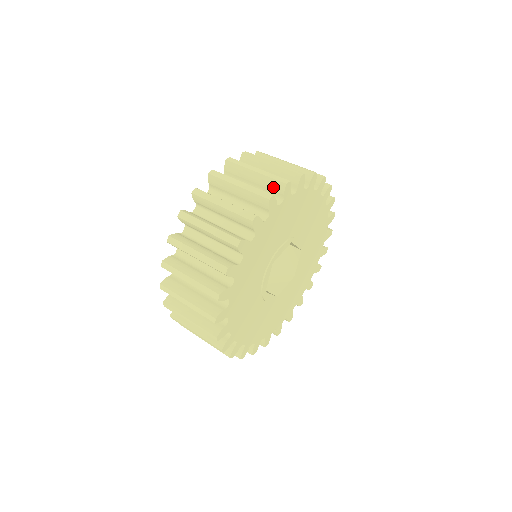
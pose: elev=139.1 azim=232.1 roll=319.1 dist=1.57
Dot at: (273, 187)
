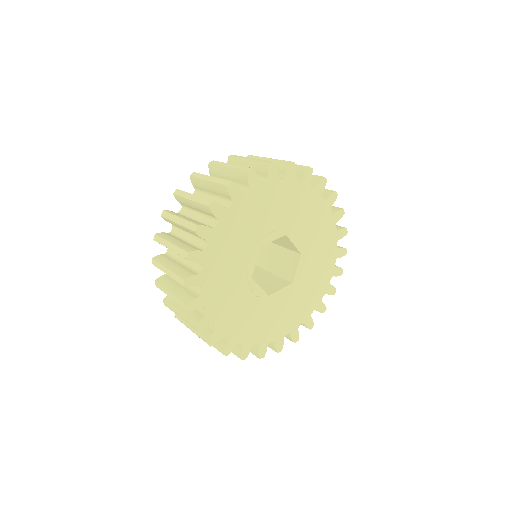
Dot at: occluded
